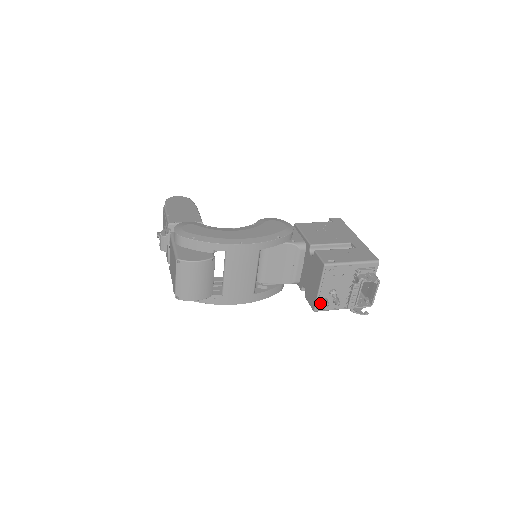
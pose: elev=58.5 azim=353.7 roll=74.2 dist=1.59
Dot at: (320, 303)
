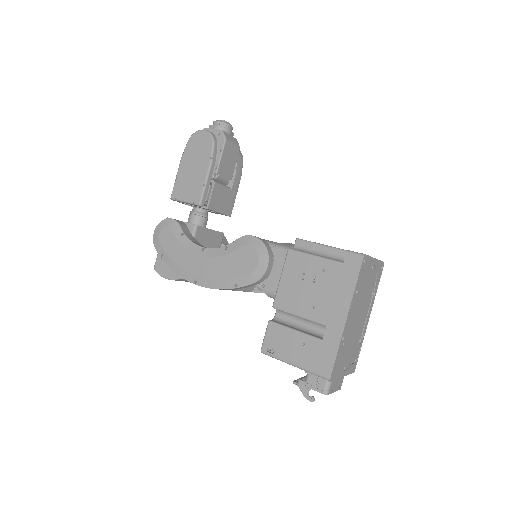
Dot at: occluded
